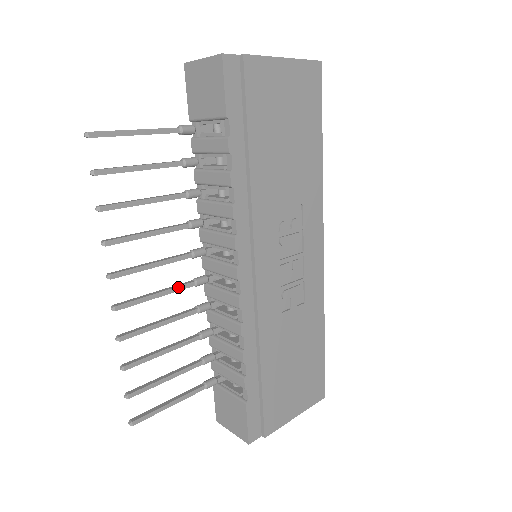
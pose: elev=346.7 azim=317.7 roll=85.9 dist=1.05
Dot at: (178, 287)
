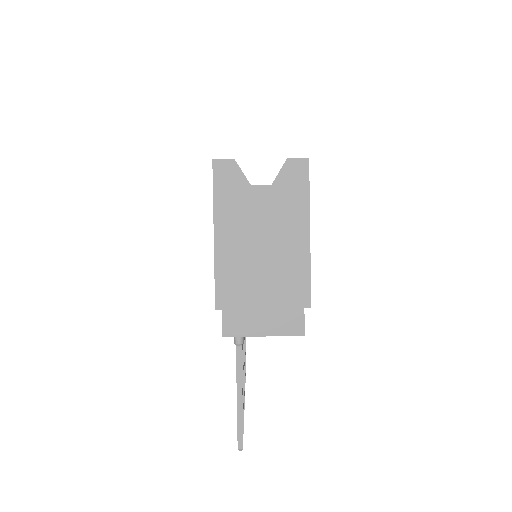
Dot at: occluded
